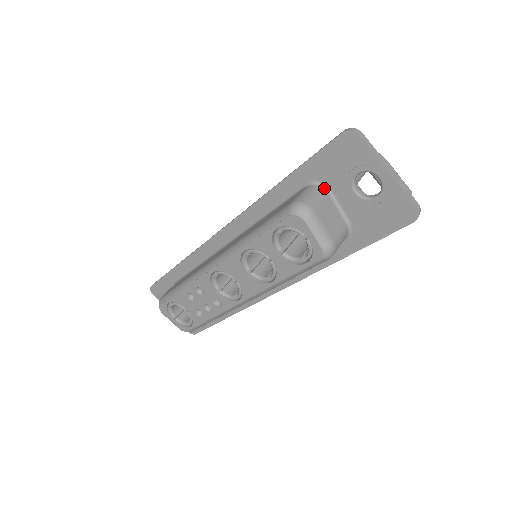
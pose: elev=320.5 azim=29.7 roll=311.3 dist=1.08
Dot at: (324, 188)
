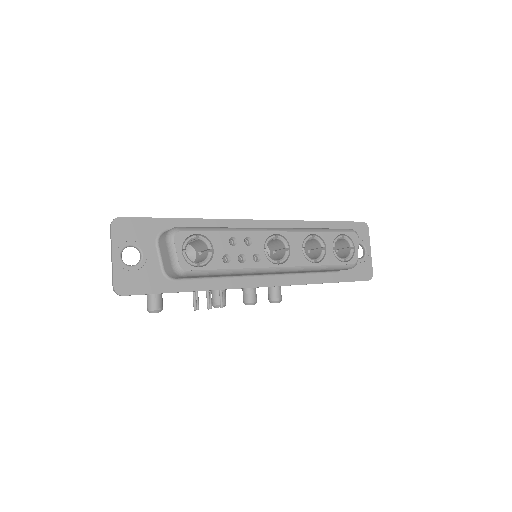
Dot at: occluded
